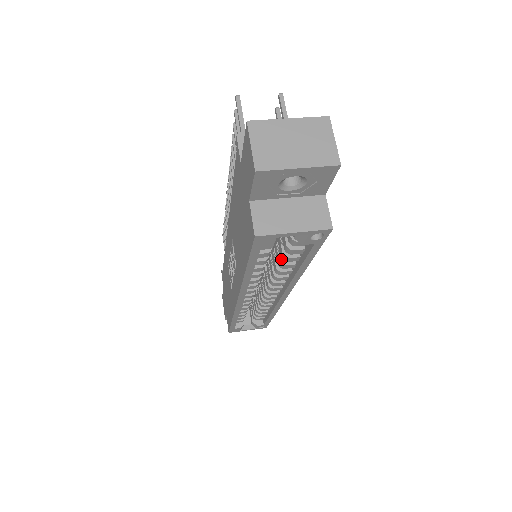
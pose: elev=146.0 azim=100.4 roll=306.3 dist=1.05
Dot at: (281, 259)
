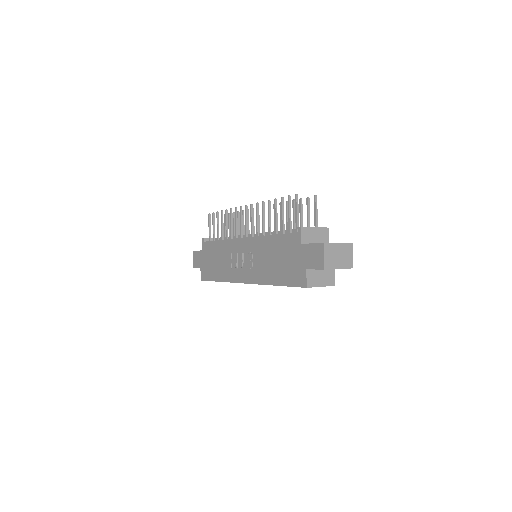
Dot at: occluded
